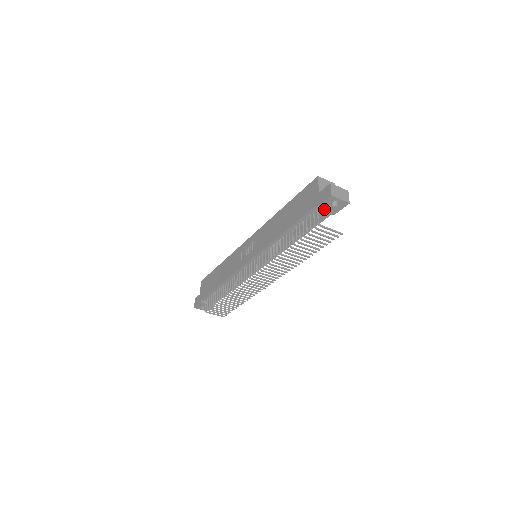
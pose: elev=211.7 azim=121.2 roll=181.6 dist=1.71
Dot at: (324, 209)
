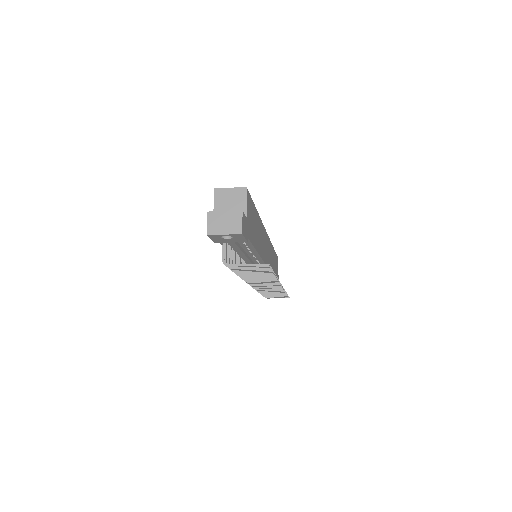
Dot at: (225, 241)
